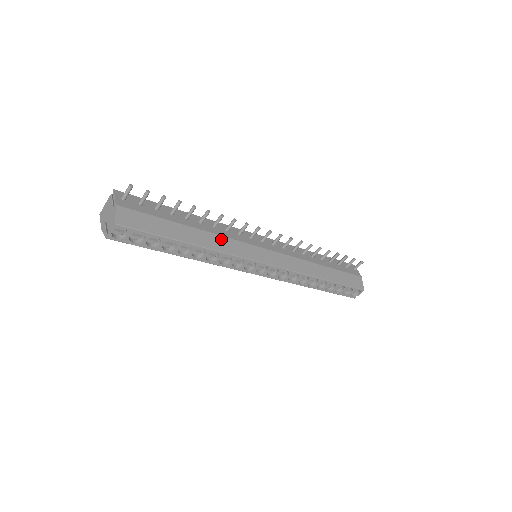
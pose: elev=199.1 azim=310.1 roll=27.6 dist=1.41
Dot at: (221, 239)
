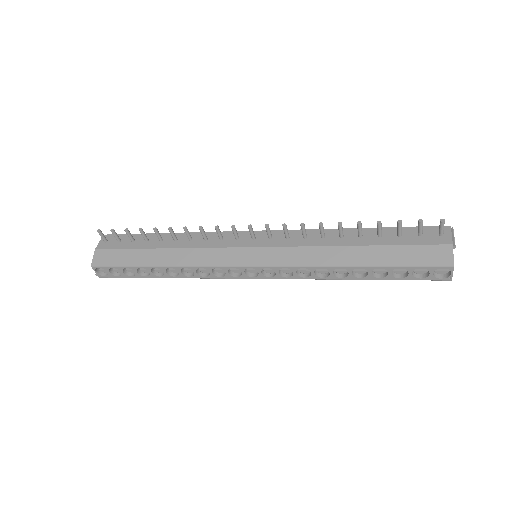
Dot at: (192, 252)
